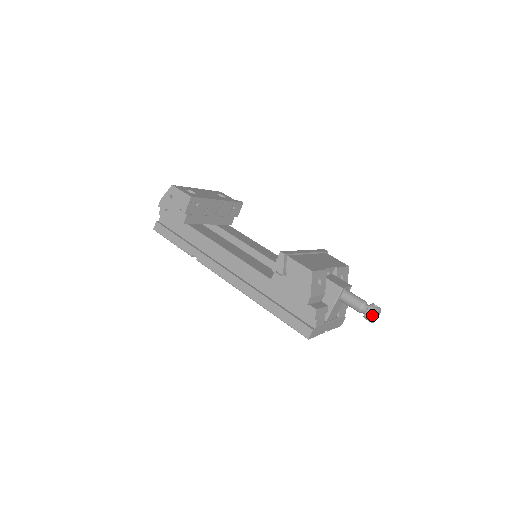
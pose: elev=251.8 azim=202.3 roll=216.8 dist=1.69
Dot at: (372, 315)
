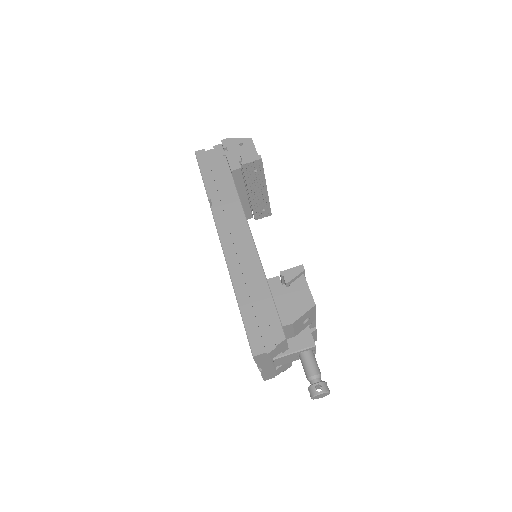
Dot at: occluded
